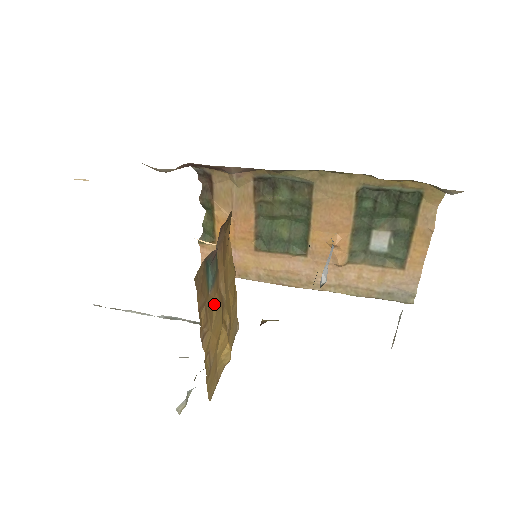
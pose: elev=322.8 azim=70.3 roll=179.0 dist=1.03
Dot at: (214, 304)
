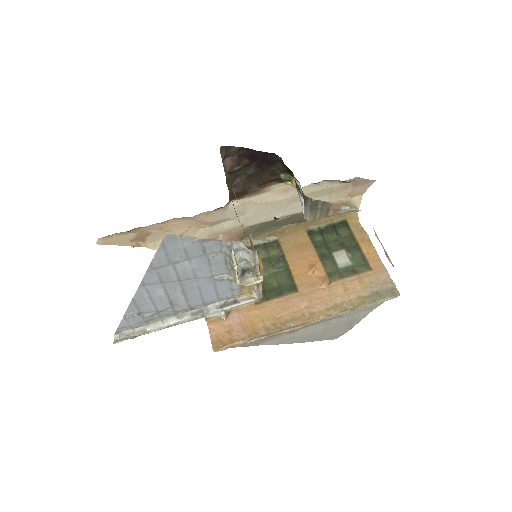
Dot at: occluded
